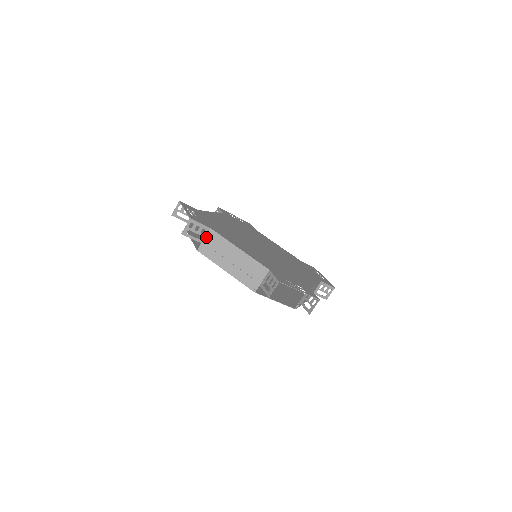
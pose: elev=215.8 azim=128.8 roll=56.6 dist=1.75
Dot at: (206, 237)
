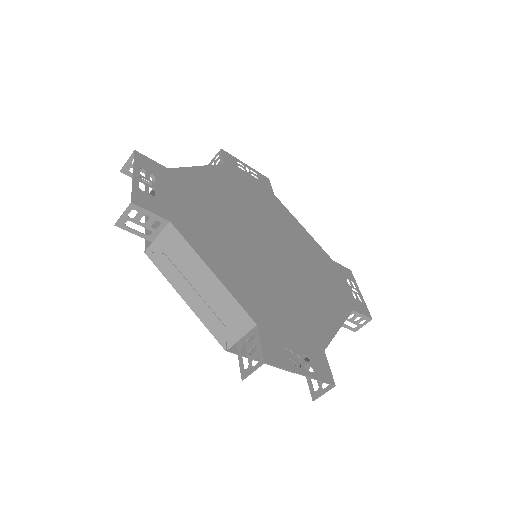
Dot at: (161, 234)
